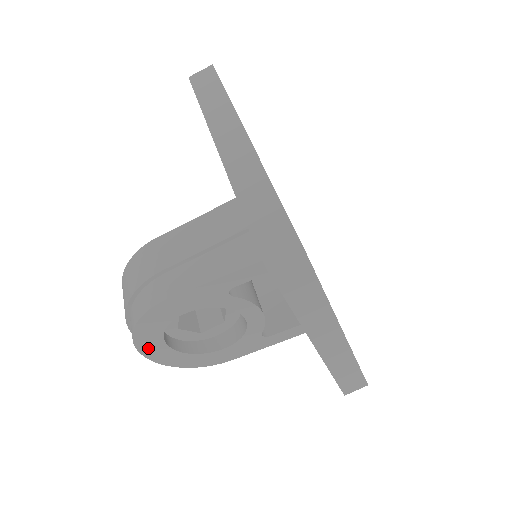
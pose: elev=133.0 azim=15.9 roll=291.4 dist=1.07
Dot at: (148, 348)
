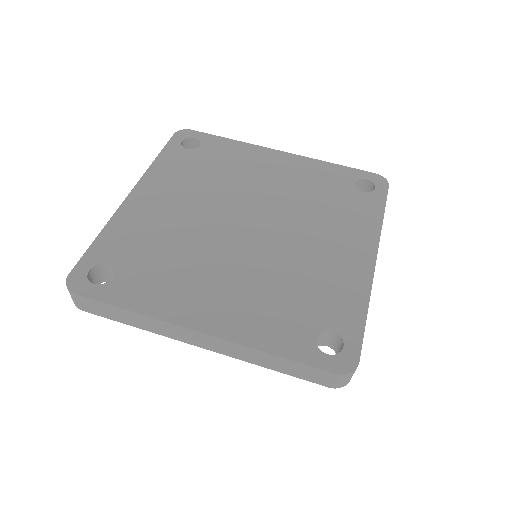
Dot at: occluded
